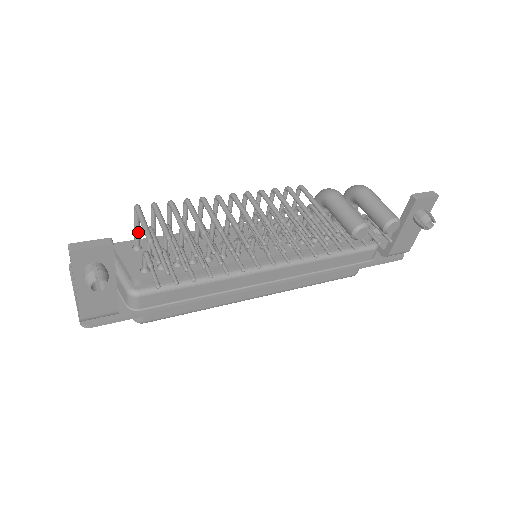
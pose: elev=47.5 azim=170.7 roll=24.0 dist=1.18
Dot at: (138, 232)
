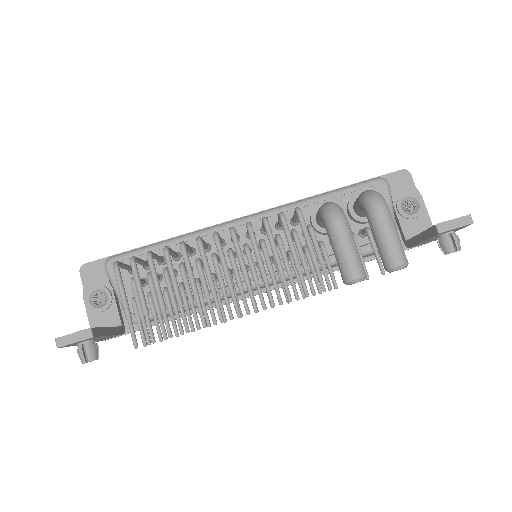
Dot at: (127, 269)
